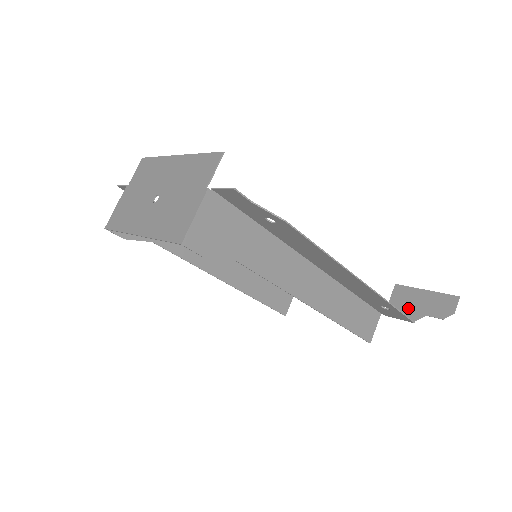
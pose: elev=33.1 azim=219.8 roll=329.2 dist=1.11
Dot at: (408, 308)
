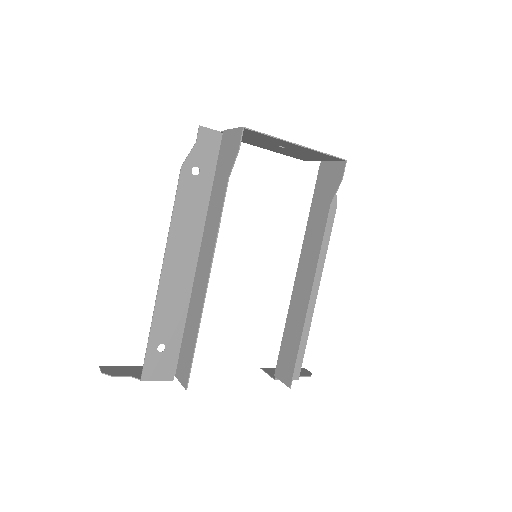
Dot at: occluded
